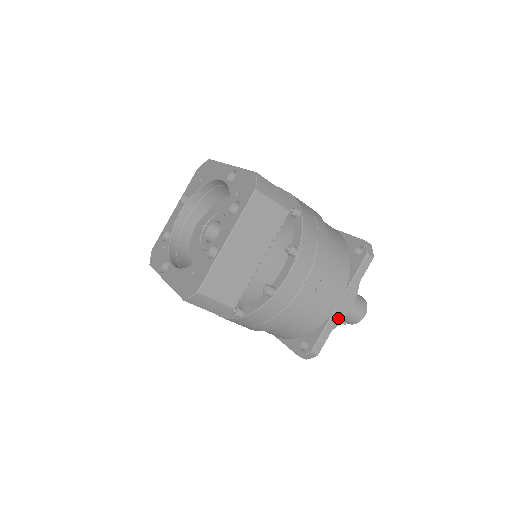
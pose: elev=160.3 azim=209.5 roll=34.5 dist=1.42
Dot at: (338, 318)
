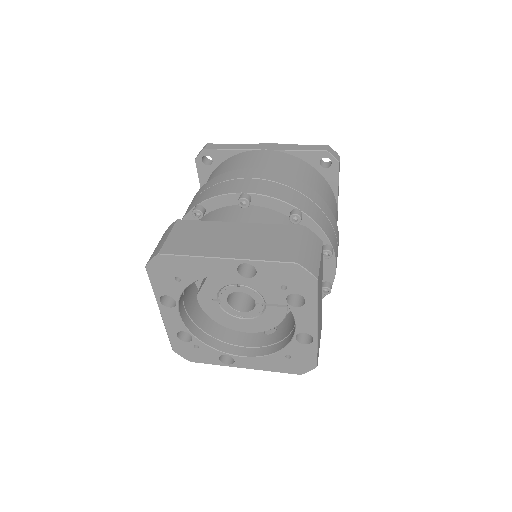
Dot at: (337, 220)
